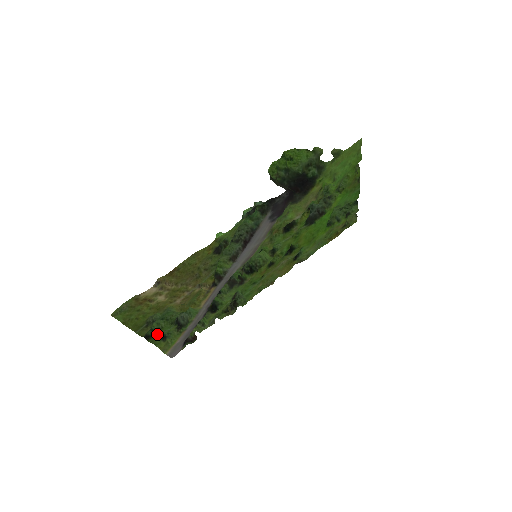
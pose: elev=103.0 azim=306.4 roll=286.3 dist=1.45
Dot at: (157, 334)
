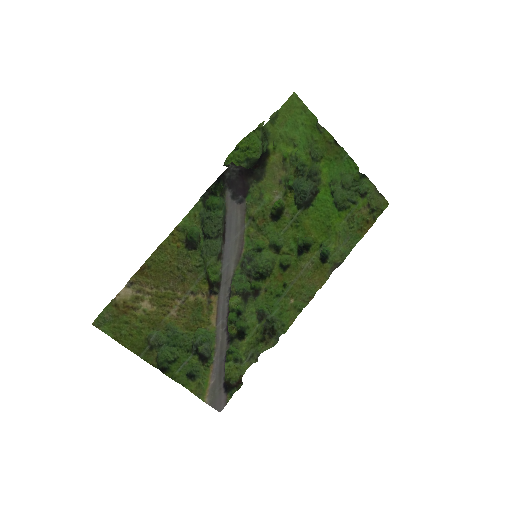
Dot at: (175, 366)
